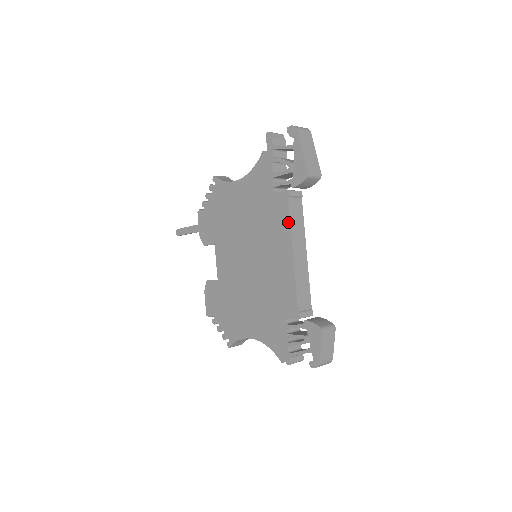
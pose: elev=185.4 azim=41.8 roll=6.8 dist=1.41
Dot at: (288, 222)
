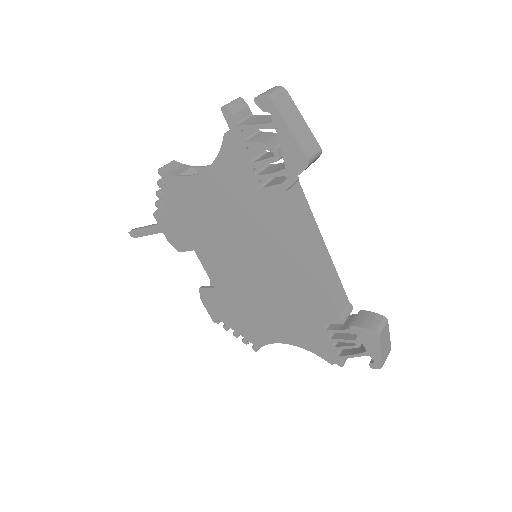
Dot at: (295, 222)
